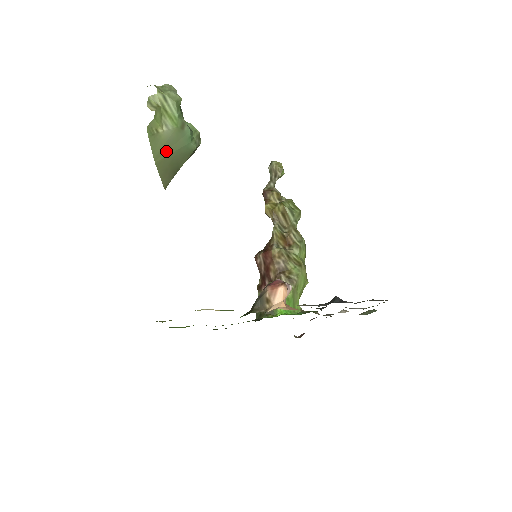
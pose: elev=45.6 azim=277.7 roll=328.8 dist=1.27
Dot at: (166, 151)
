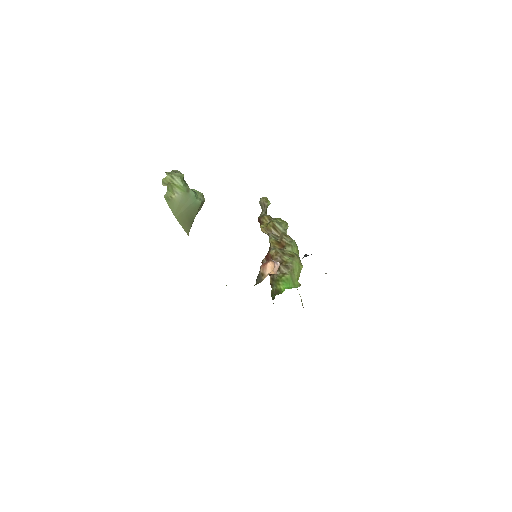
Dot at: (181, 209)
